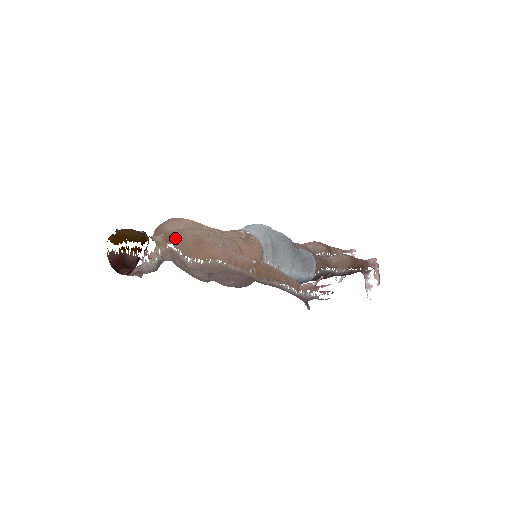
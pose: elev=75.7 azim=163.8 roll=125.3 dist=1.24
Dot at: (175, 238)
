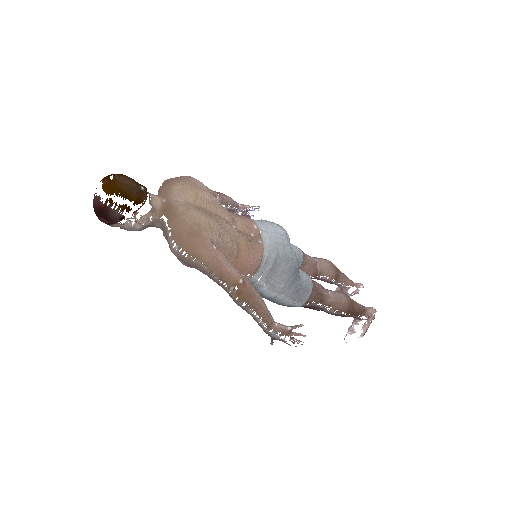
Dot at: (174, 214)
